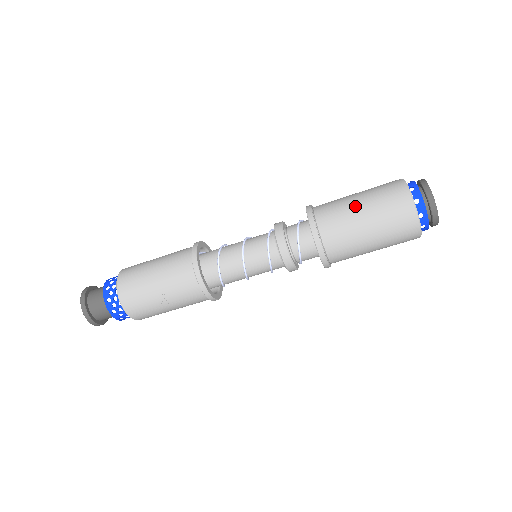
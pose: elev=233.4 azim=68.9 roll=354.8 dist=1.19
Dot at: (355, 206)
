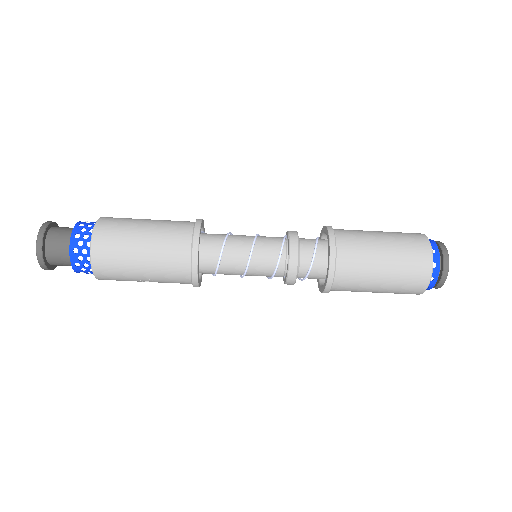
Dot at: (378, 267)
